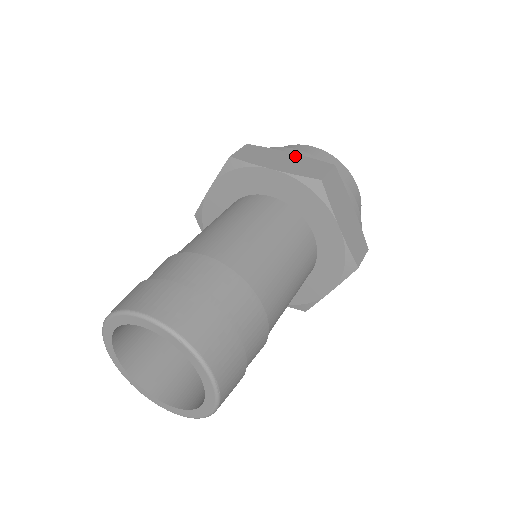
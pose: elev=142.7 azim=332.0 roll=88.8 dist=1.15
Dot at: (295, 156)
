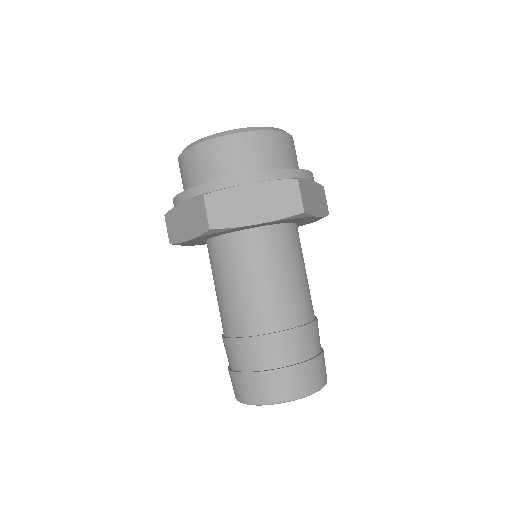
Dot at: (259, 187)
